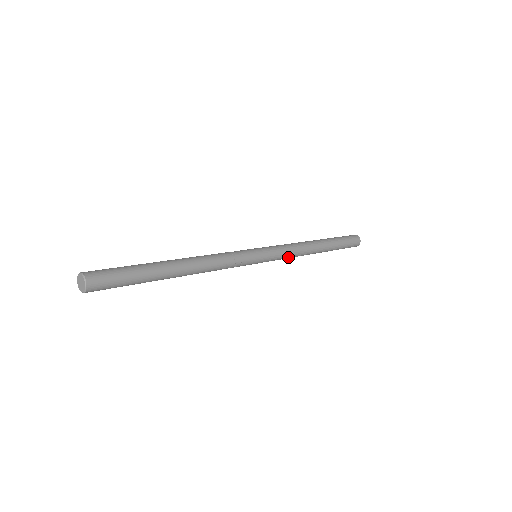
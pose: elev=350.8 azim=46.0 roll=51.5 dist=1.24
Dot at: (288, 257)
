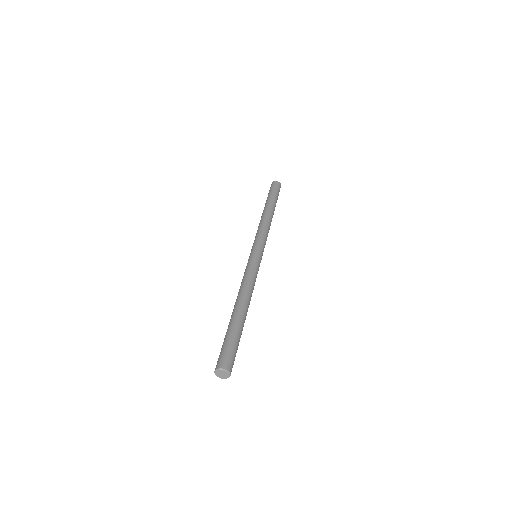
Dot at: occluded
